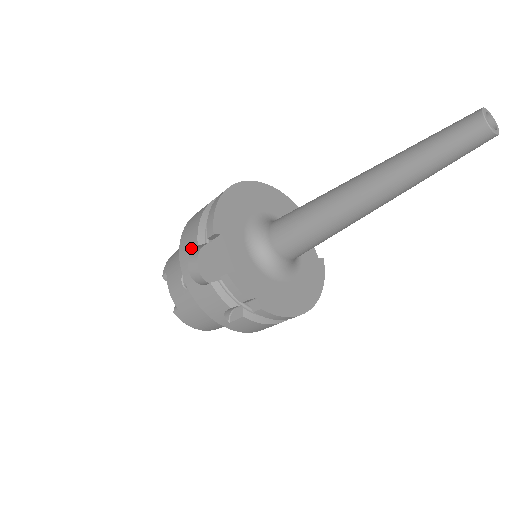
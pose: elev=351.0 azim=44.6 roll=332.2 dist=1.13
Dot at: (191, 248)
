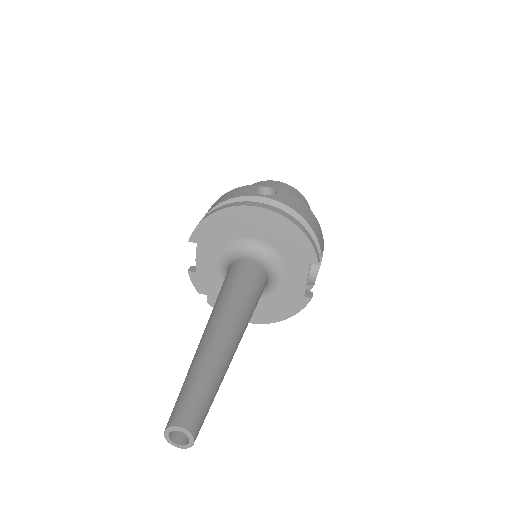
Dot at: occluded
